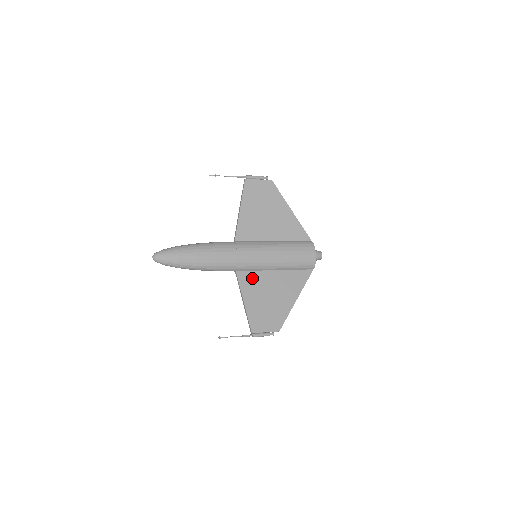
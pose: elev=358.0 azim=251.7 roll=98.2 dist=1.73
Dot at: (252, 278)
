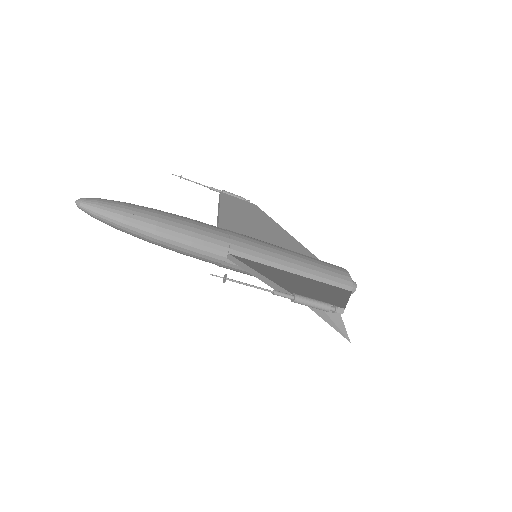
Dot at: (259, 265)
